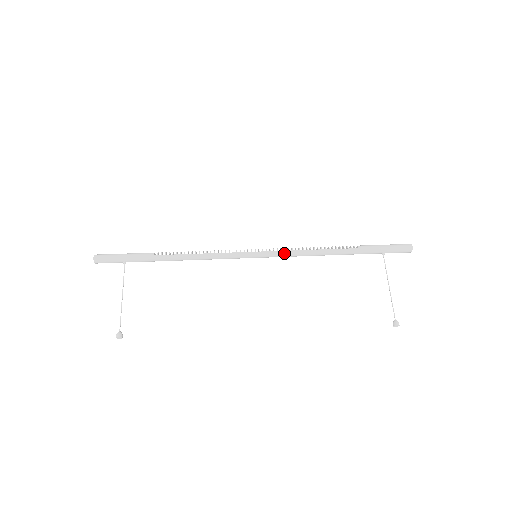
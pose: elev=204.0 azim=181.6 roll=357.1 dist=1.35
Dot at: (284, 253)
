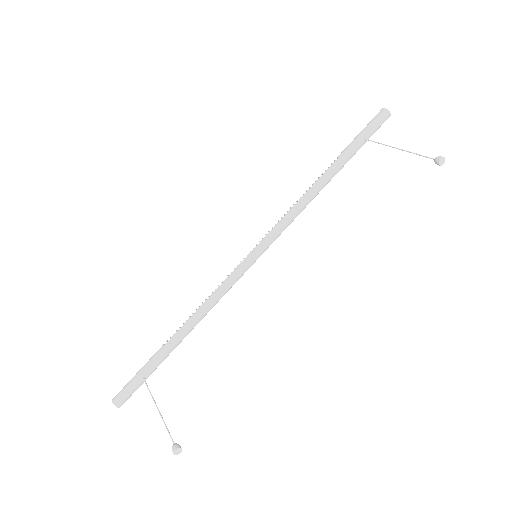
Dot at: (277, 227)
